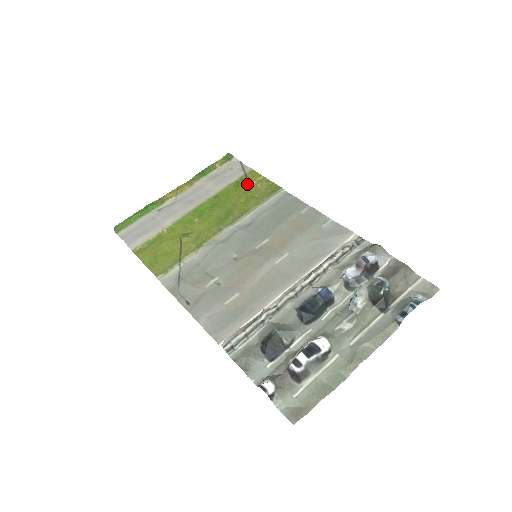
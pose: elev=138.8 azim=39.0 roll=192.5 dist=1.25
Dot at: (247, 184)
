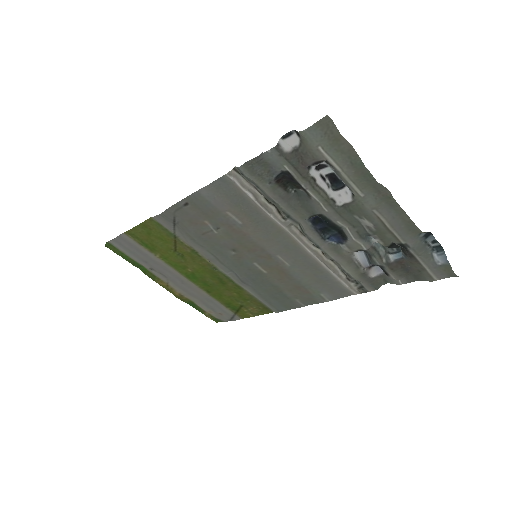
Dot at: (238, 307)
